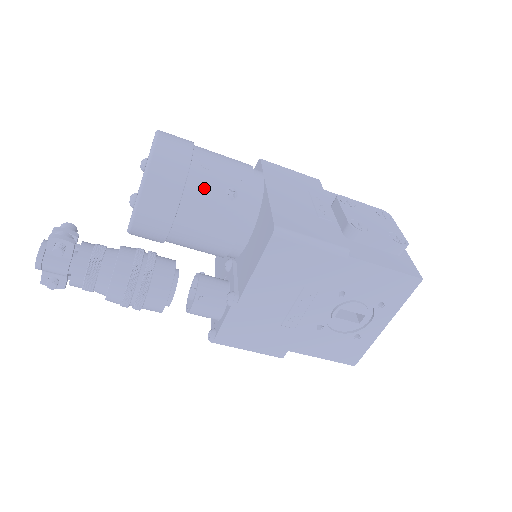
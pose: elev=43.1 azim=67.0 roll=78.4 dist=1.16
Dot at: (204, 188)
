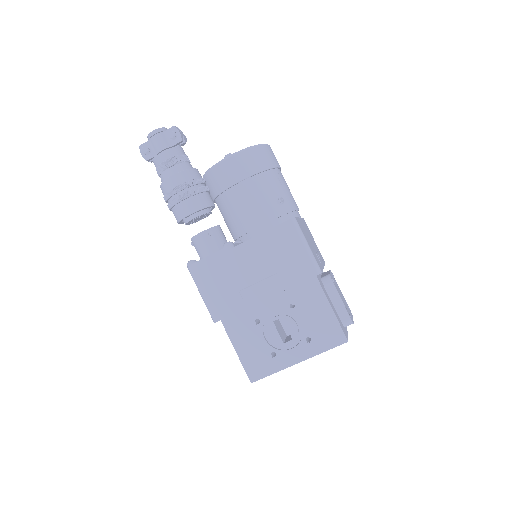
Dot at: (270, 183)
